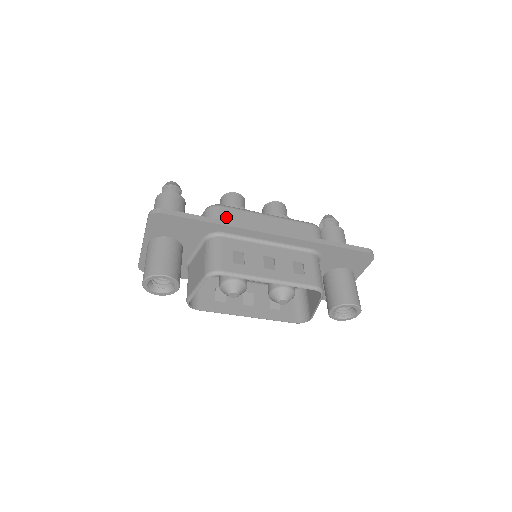
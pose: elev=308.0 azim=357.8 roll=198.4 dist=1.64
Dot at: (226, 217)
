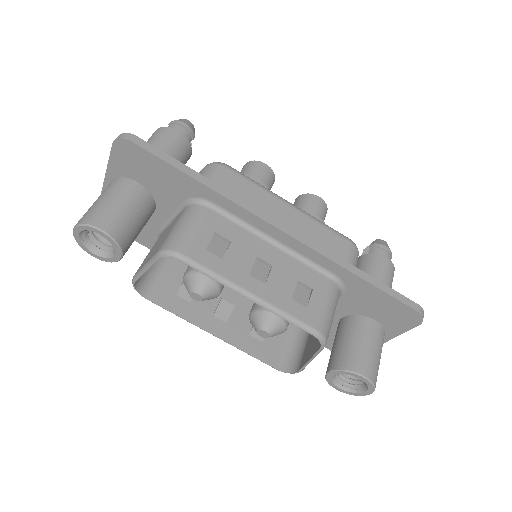
Dot at: (227, 184)
